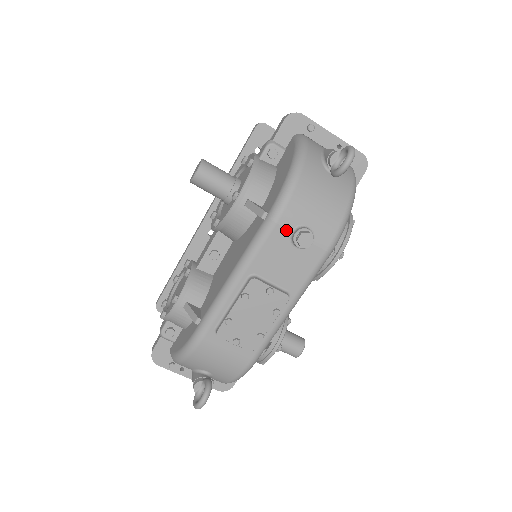
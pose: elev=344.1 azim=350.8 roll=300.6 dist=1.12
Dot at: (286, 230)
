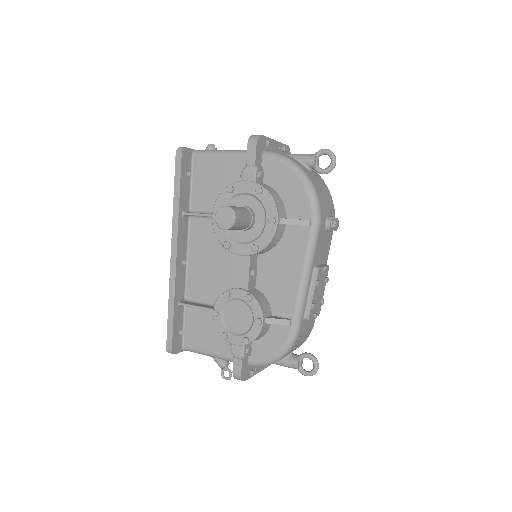
Dot at: (323, 225)
